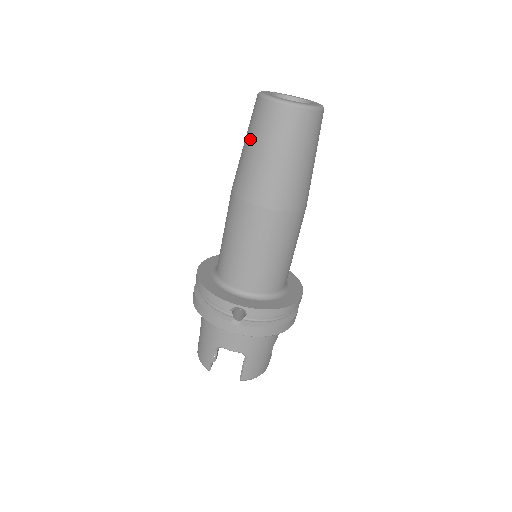
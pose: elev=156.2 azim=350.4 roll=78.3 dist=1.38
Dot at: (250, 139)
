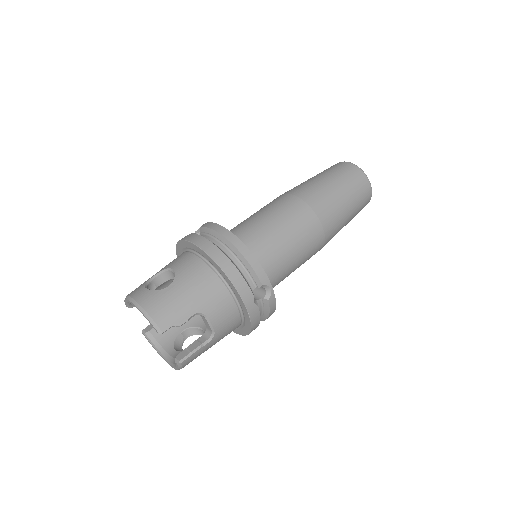
Dot at: (339, 182)
